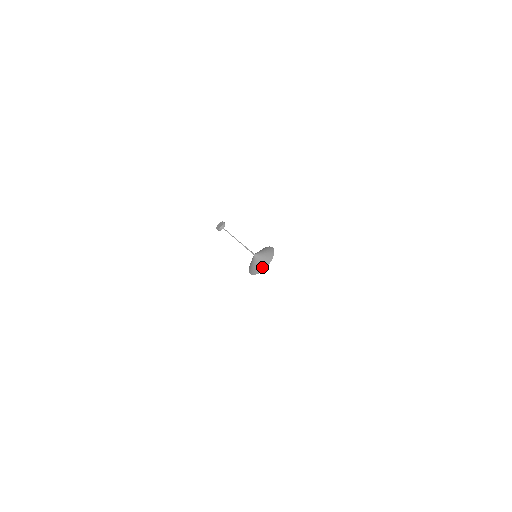
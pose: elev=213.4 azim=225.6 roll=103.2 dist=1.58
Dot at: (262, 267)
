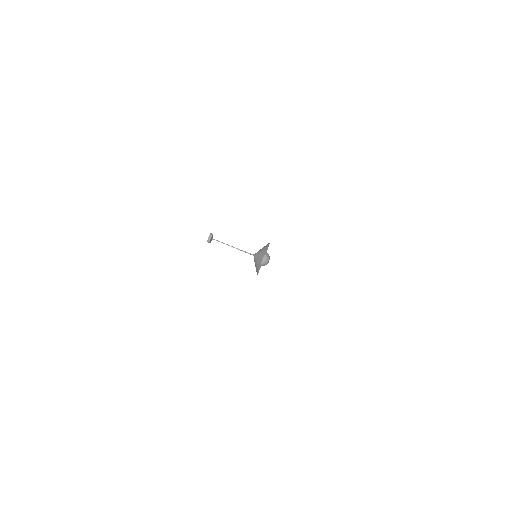
Dot at: (258, 265)
